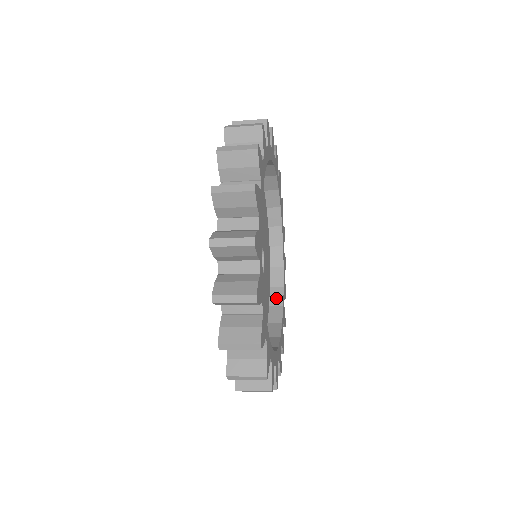
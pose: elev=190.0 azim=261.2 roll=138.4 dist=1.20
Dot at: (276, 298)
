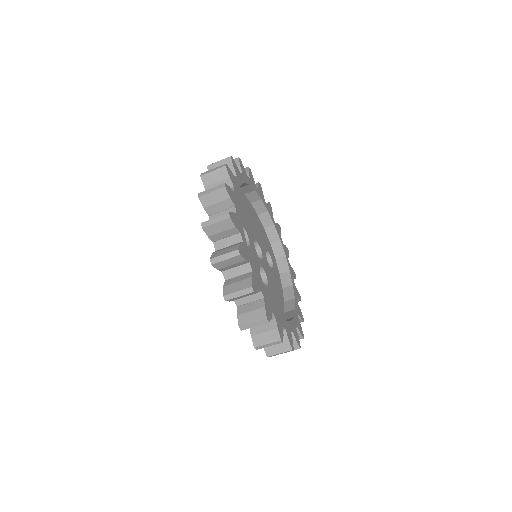
Dot at: occluded
